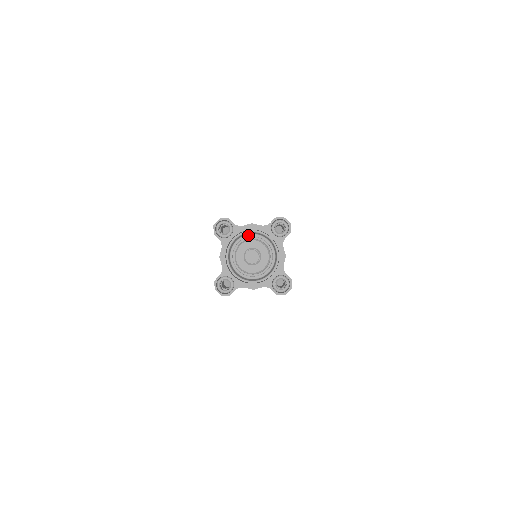
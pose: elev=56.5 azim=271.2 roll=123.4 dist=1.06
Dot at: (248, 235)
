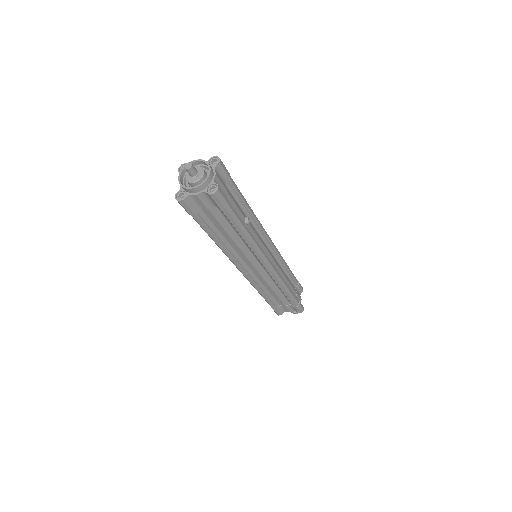
Dot at: occluded
